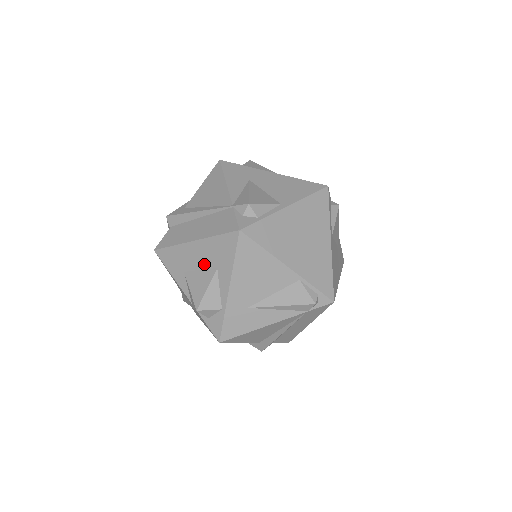
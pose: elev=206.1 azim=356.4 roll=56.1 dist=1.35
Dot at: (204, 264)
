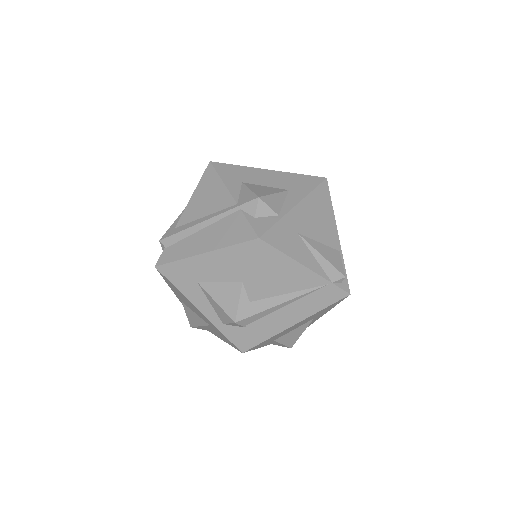
Dot at: (273, 184)
